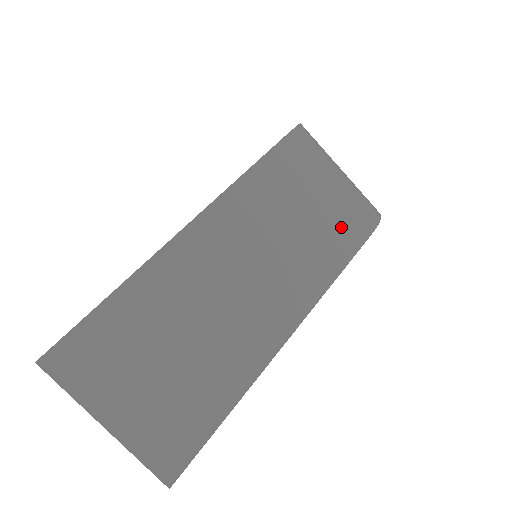
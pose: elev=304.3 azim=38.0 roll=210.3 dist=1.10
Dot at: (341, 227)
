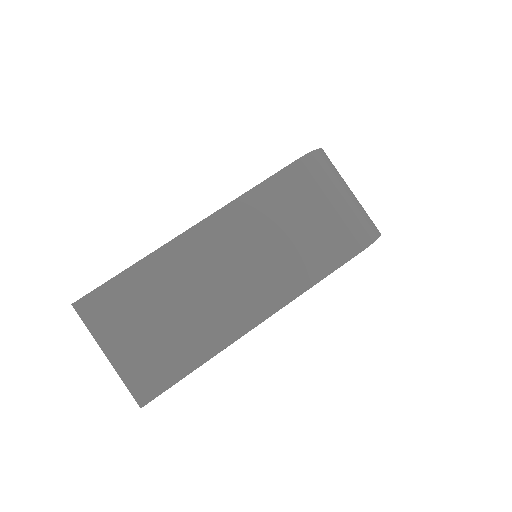
Dot at: (328, 244)
